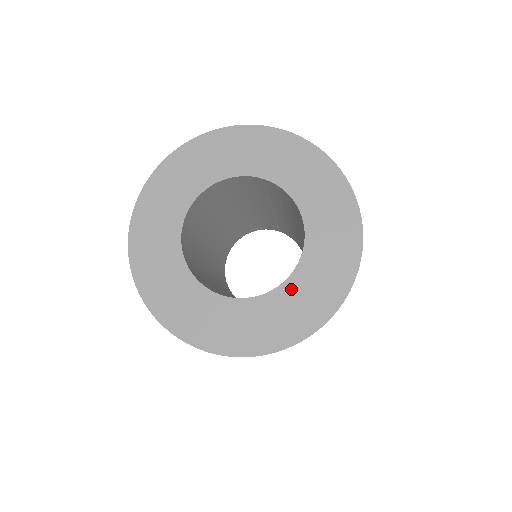
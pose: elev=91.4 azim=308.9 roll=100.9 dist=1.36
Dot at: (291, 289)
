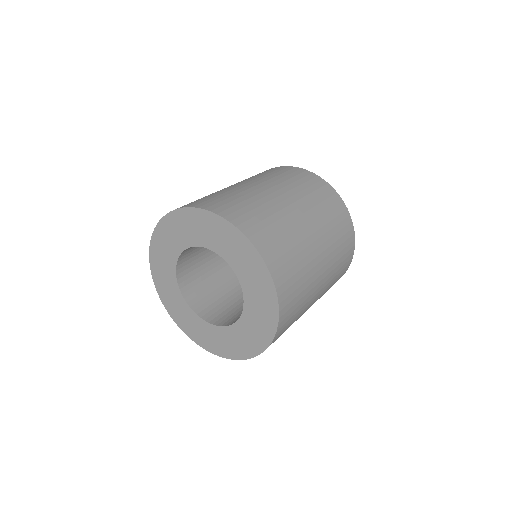
Dot at: (249, 309)
